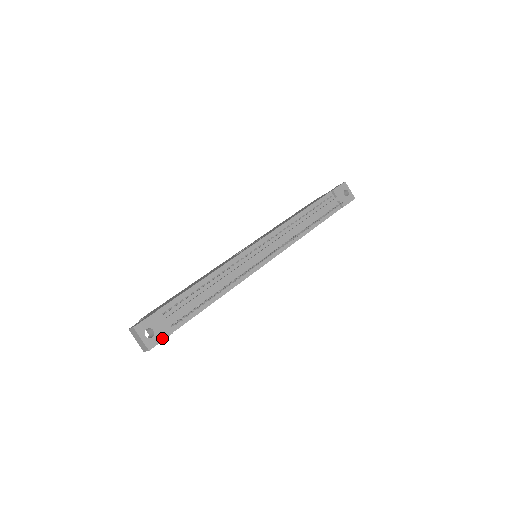
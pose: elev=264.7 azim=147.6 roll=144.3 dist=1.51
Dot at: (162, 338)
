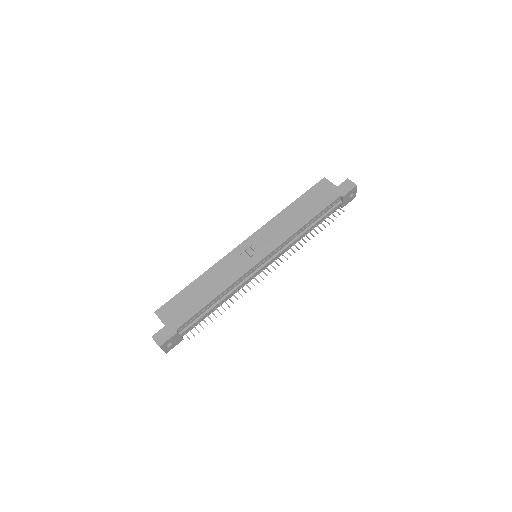
Dot at: (176, 344)
